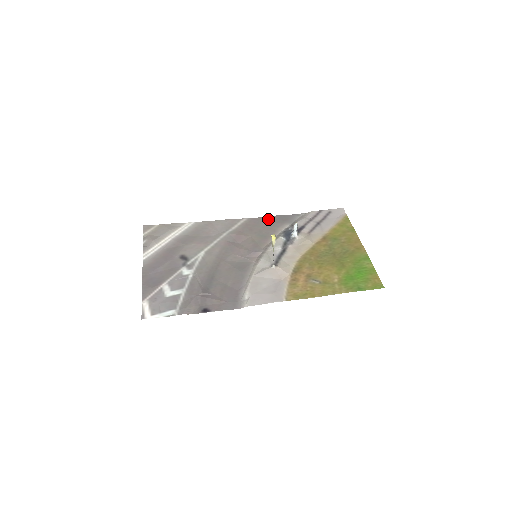
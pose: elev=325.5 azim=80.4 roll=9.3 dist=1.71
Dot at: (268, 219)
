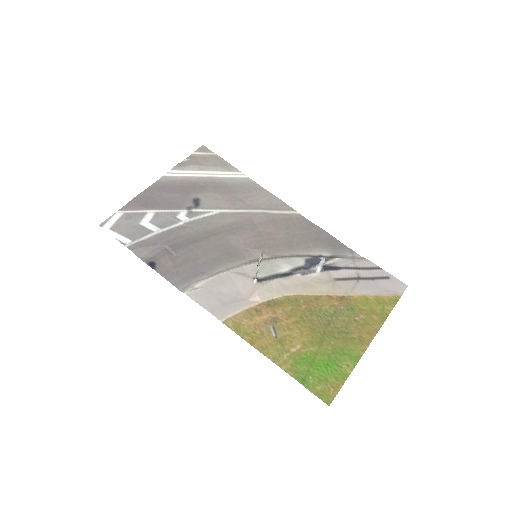
Dot at: (317, 231)
